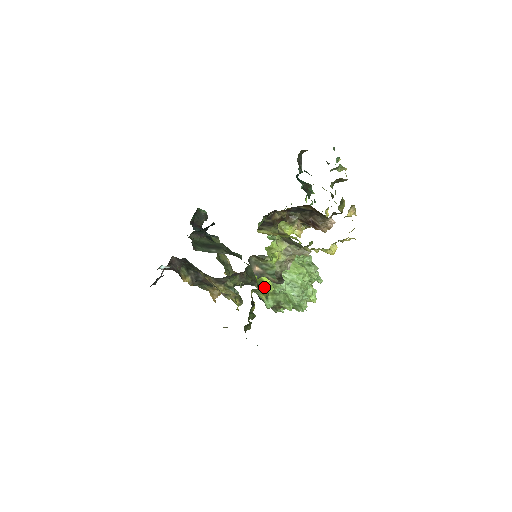
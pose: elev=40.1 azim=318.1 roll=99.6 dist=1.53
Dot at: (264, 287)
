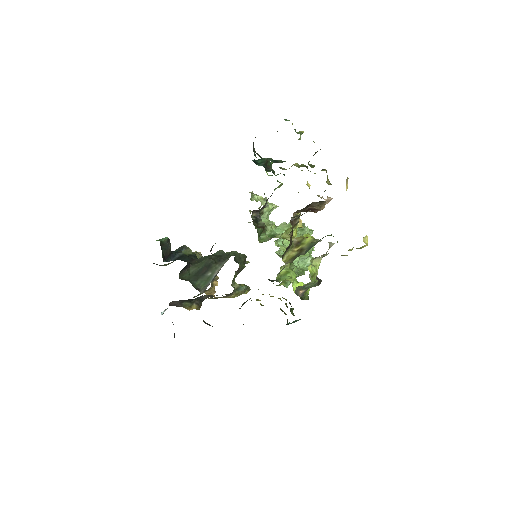
Dot at: (305, 294)
